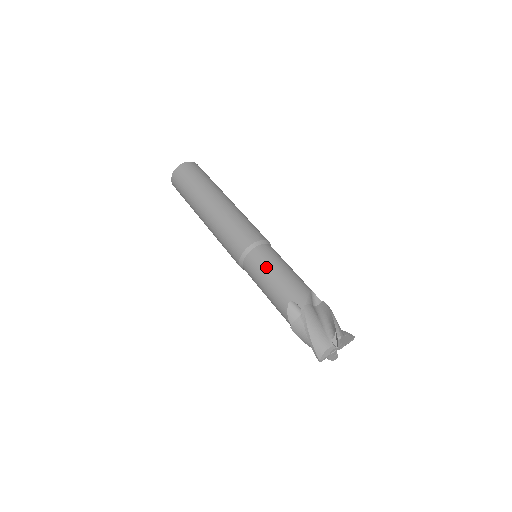
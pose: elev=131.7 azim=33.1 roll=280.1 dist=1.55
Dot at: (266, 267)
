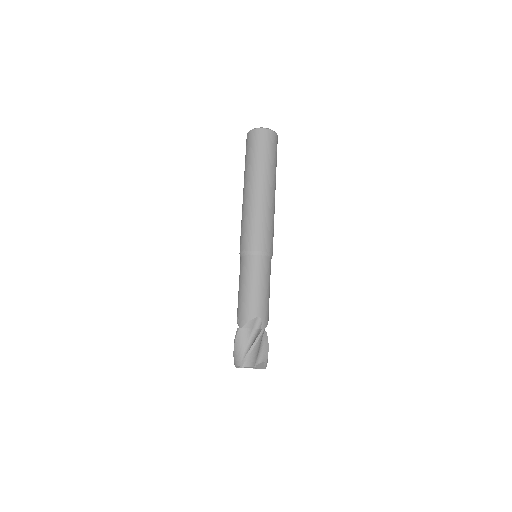
Dot at: (242, 278)
